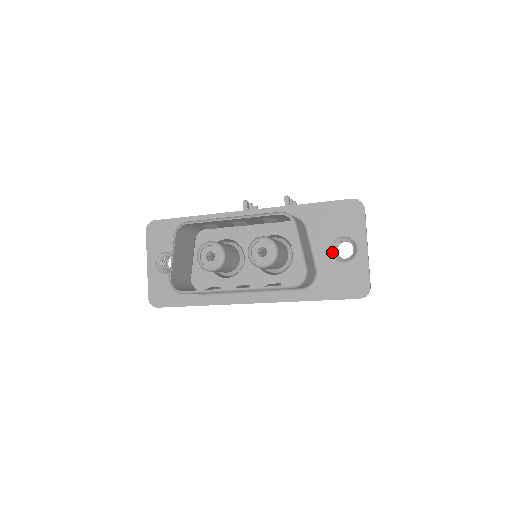
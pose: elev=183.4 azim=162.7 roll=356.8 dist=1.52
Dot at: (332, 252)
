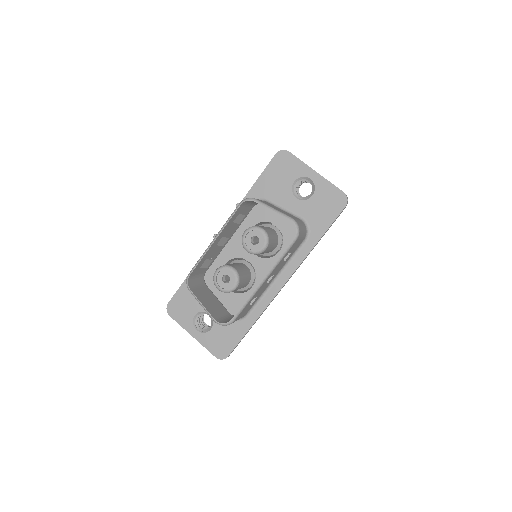
Dot at: (298, 198)
